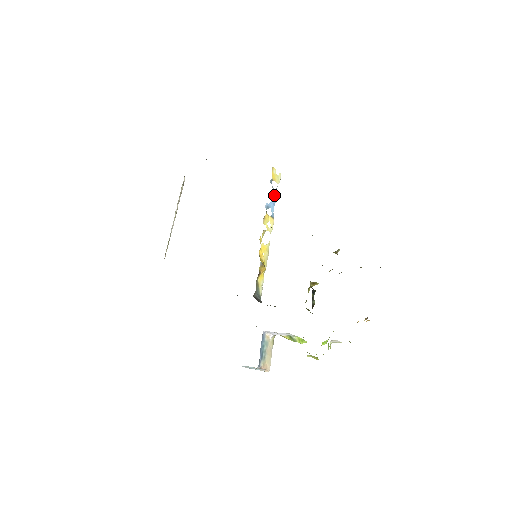
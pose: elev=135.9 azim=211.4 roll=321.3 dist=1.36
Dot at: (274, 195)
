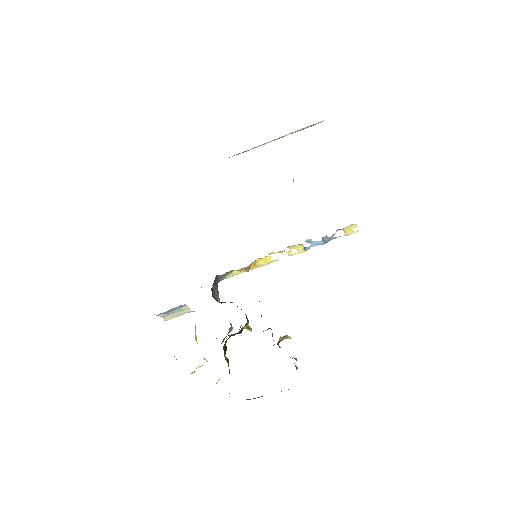
Dot at: (327, 240)
